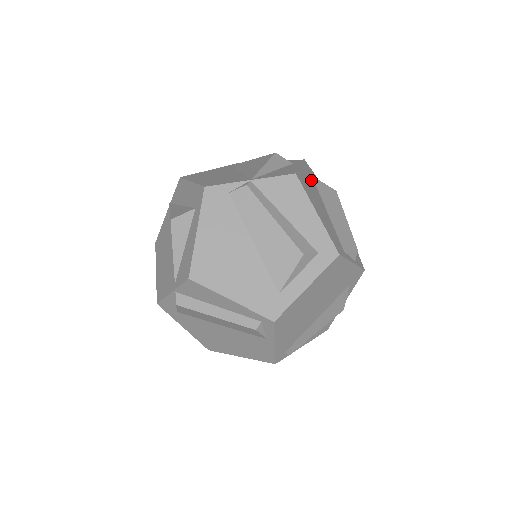
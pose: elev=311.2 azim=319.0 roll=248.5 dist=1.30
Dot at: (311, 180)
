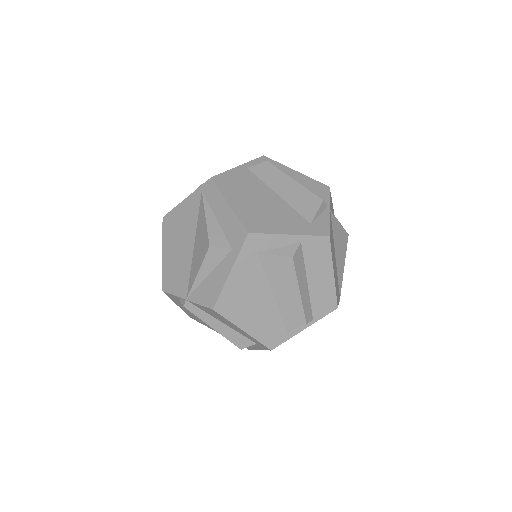
Dot at: (251, 269)
